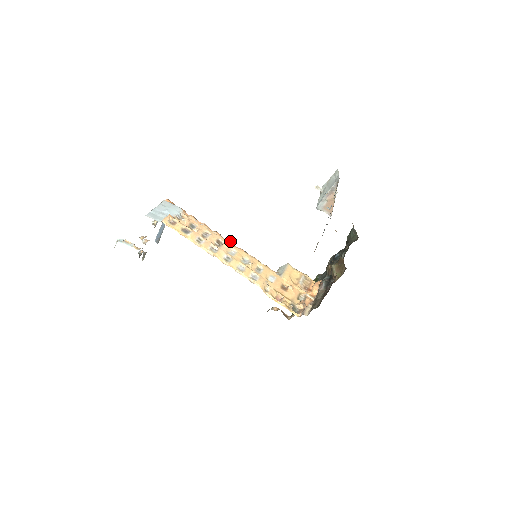
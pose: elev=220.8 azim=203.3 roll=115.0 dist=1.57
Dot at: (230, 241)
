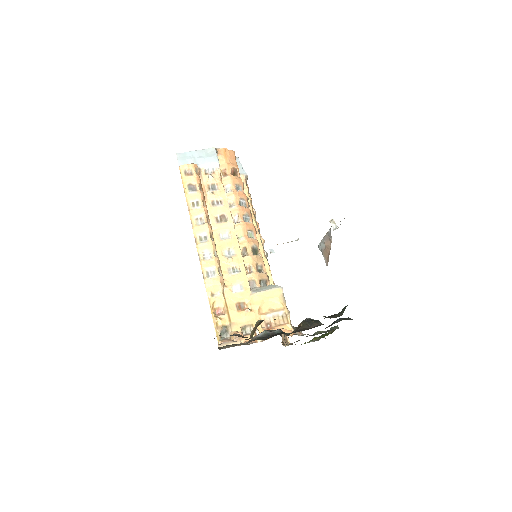
Dot at: (244, 224)
